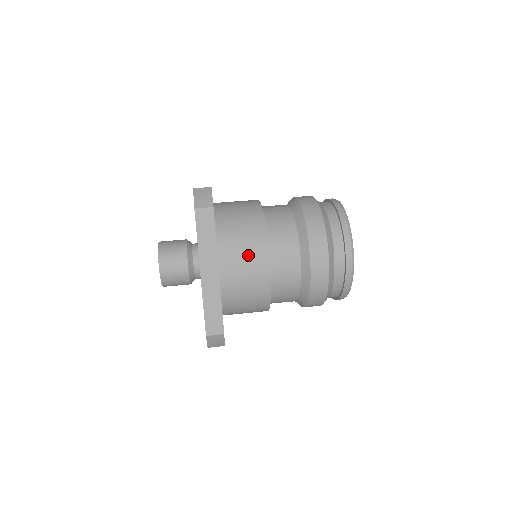
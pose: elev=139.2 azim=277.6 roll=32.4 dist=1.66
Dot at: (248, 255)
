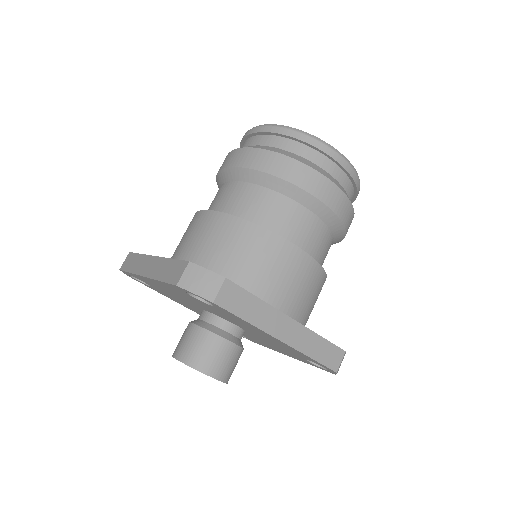
Dot at: (283, 270)
